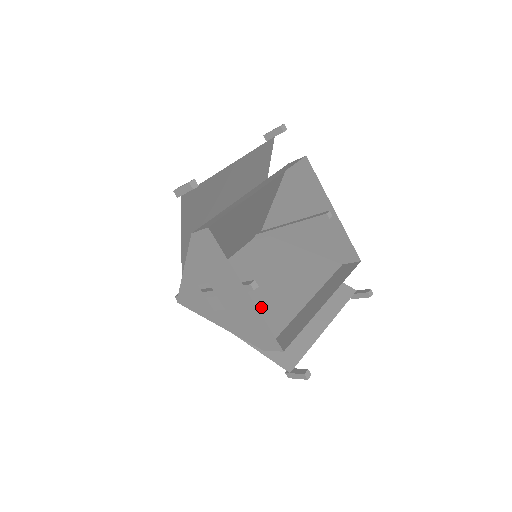
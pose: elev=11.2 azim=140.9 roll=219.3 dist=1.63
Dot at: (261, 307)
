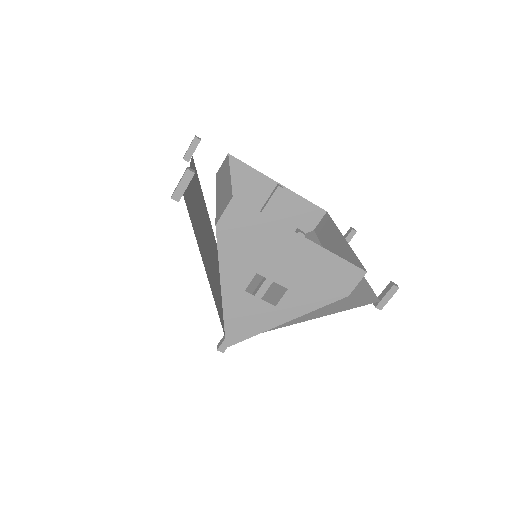
Dot at: occluded
